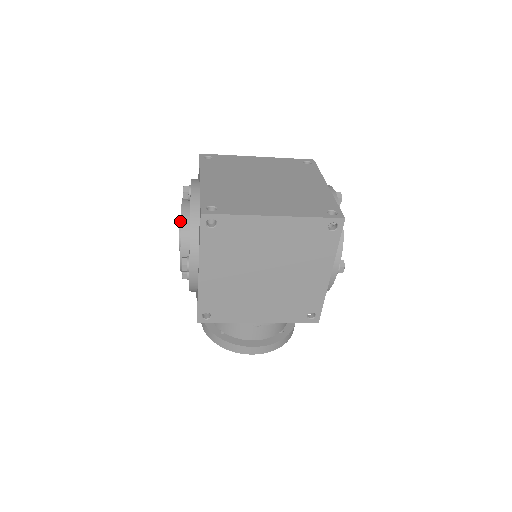
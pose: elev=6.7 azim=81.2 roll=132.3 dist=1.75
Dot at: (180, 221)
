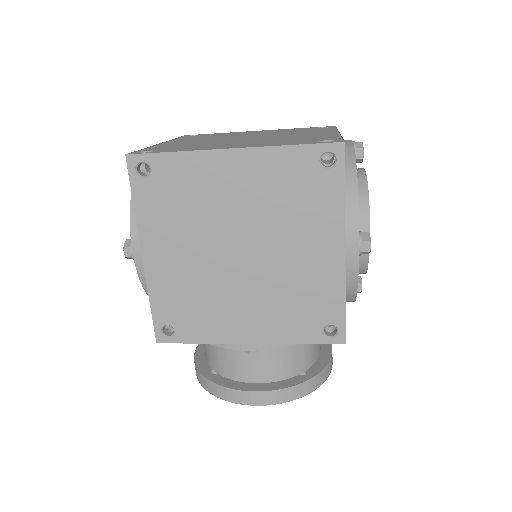
Dot at: occluded
